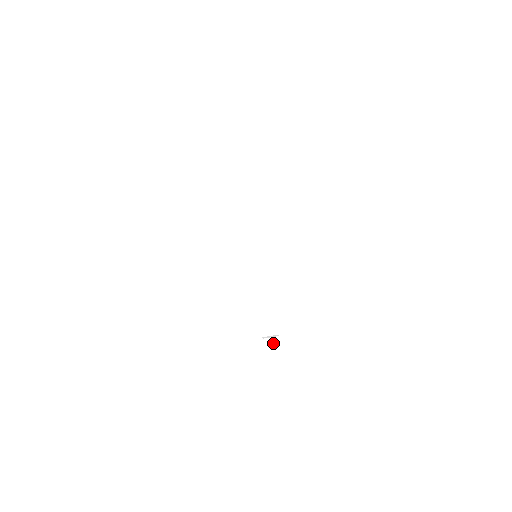
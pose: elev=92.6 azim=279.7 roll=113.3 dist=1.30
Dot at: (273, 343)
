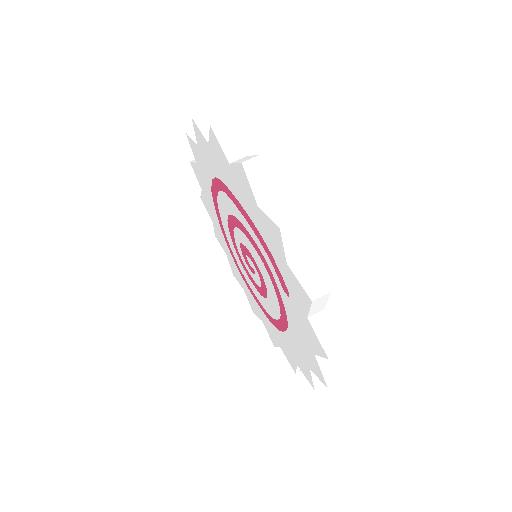
Dot at: (321, 320)
